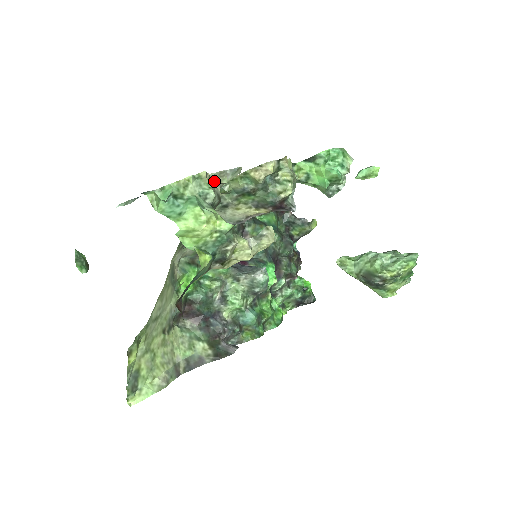
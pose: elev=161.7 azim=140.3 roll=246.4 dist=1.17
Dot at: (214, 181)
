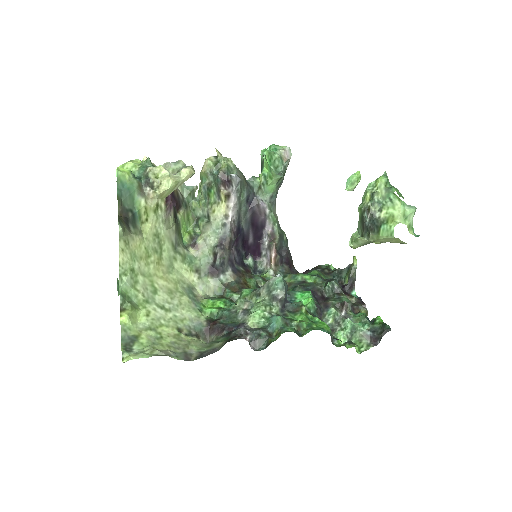
Dot at: occluded
